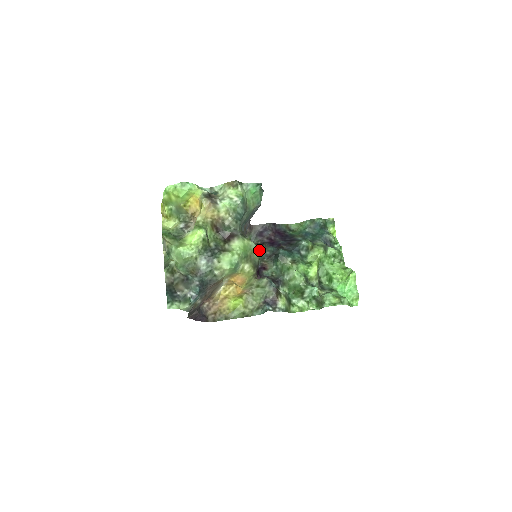
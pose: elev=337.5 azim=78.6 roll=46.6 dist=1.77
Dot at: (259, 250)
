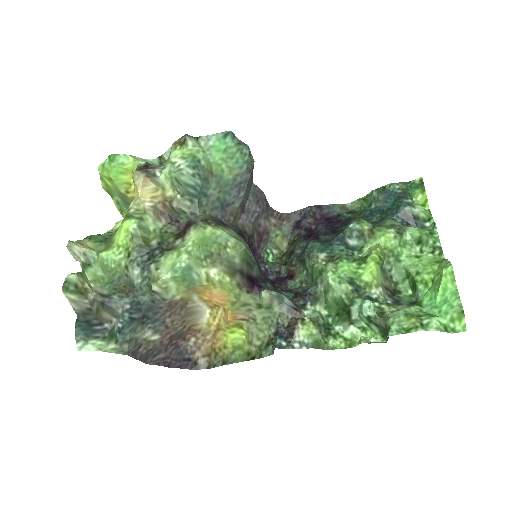
Dot at: (236, 242)
